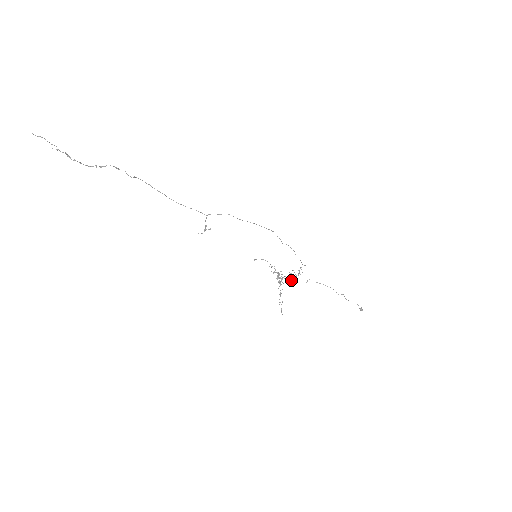
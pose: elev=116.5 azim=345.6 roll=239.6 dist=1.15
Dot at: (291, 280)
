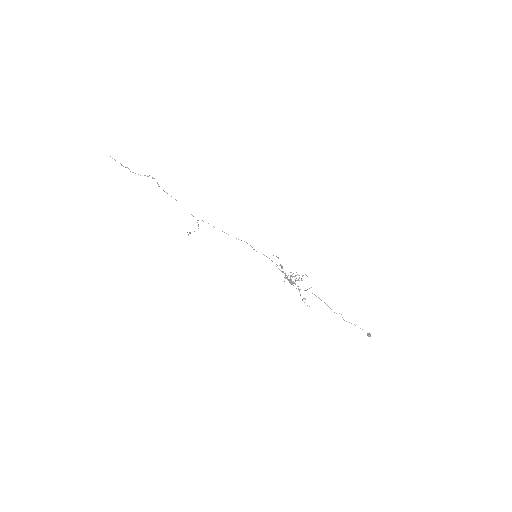
Dot at: (291, 284)
